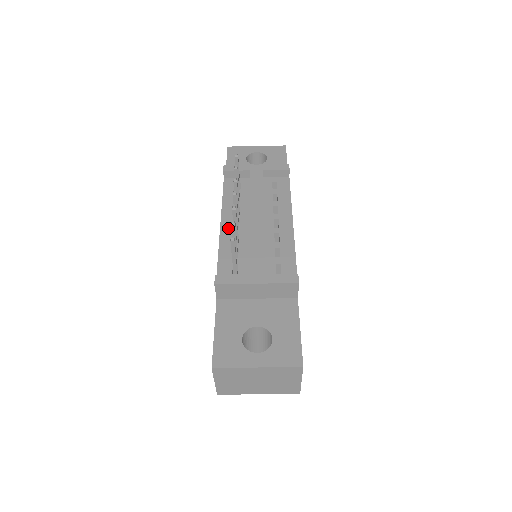
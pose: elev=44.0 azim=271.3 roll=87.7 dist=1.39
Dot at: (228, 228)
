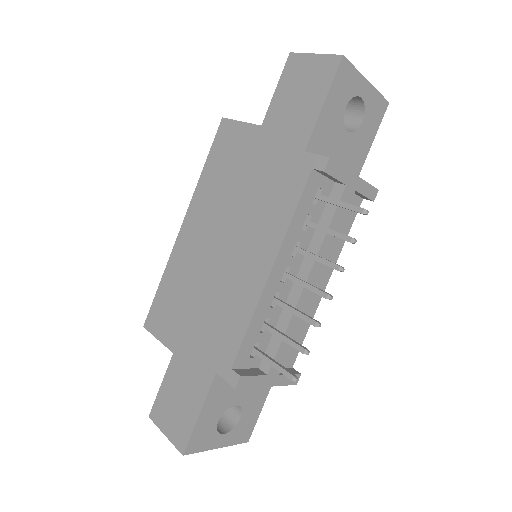
Dot at: (275, 280)
